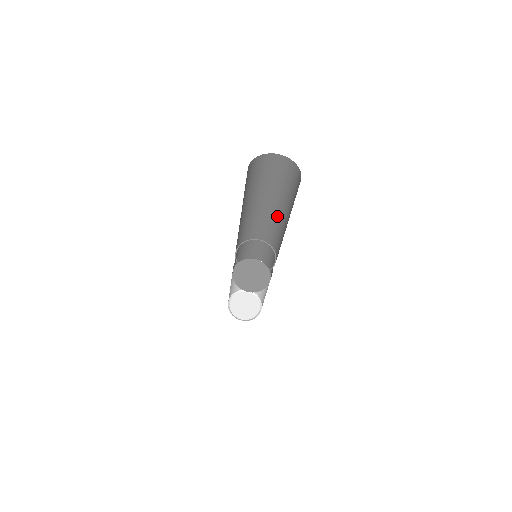
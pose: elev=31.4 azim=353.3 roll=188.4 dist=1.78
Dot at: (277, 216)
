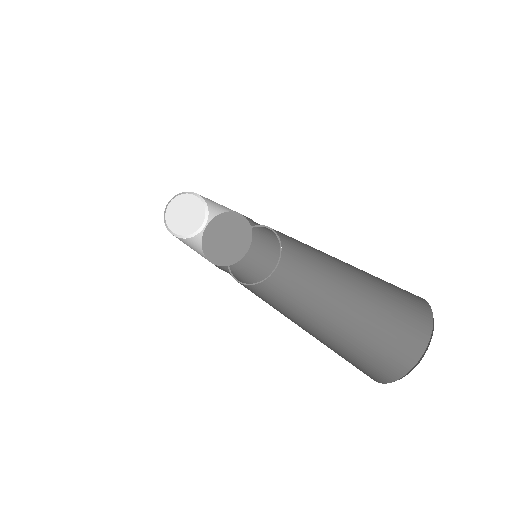
Dot at: (328, 274)
